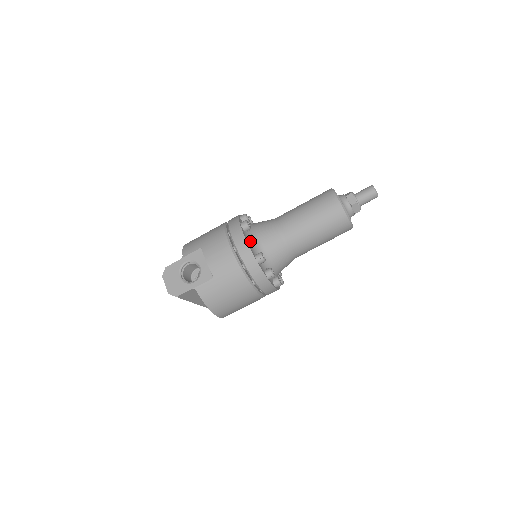
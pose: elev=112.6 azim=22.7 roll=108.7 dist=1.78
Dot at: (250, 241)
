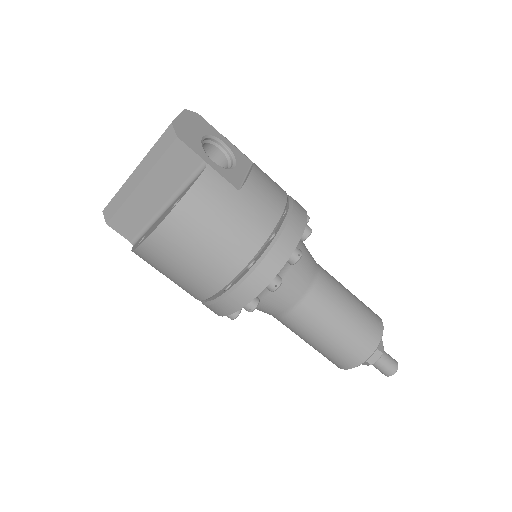
Dot at: (307, 229)
